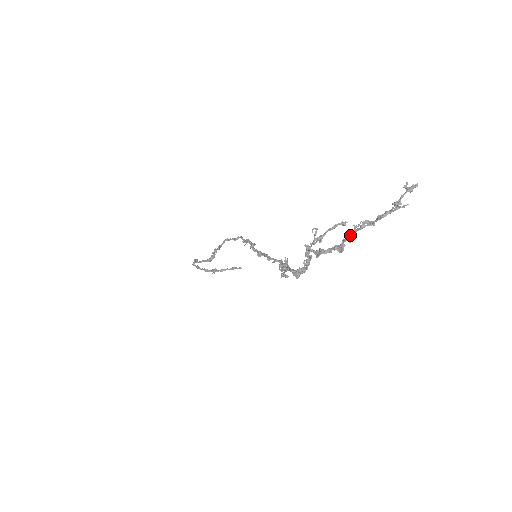
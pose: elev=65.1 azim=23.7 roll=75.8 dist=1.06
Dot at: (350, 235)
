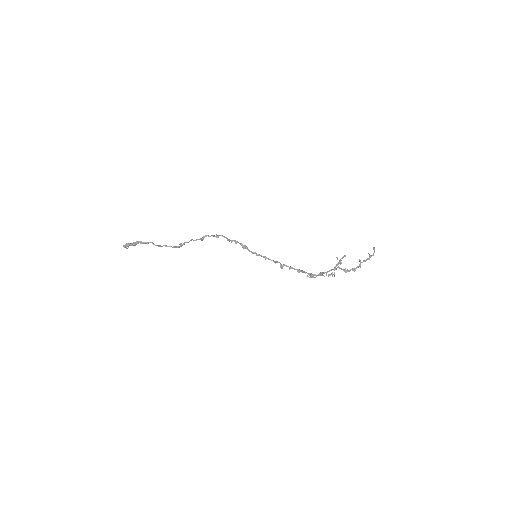
Dot at: (360, 265)
